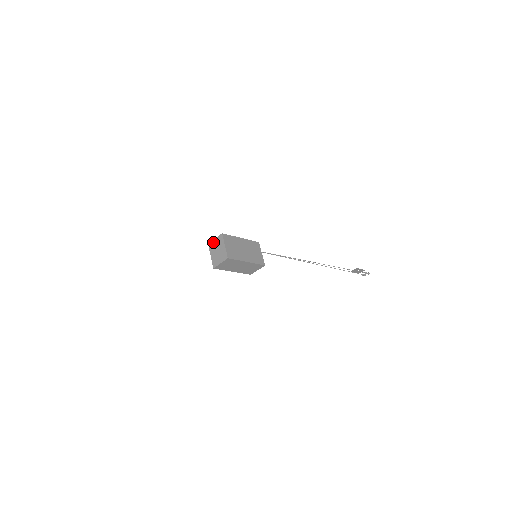
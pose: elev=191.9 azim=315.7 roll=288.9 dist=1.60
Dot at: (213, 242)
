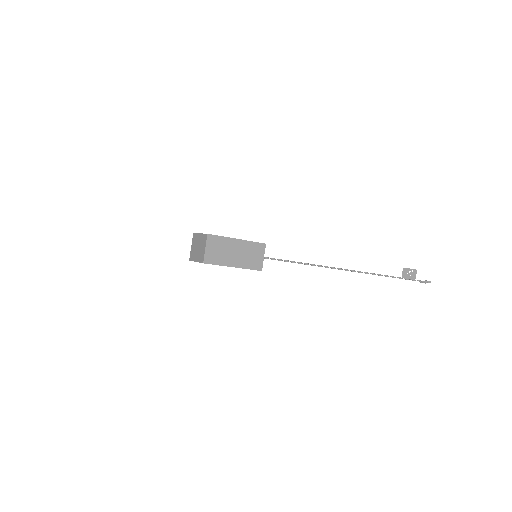
Dot at: (191, 251)
